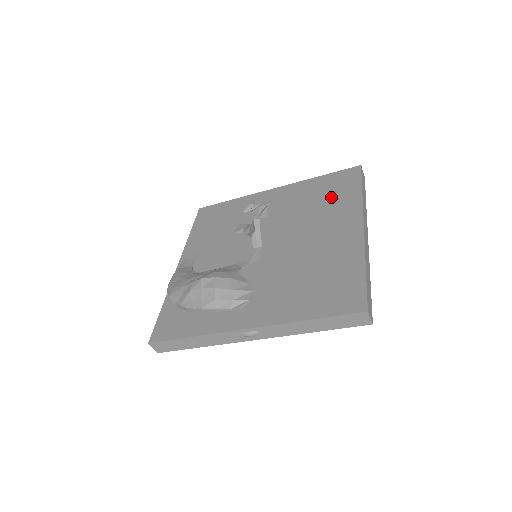
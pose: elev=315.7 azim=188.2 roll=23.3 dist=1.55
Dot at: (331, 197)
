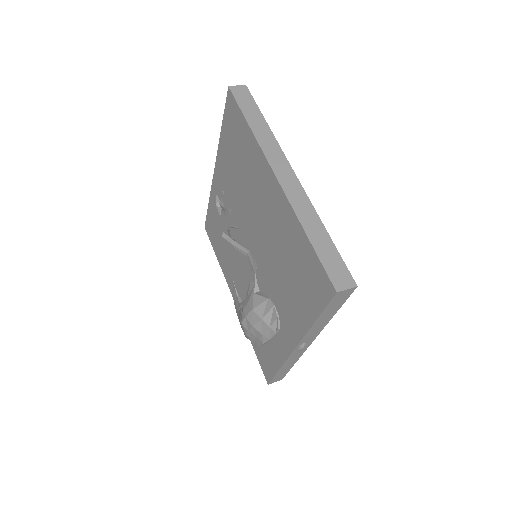
Dot at: (241, 153)
